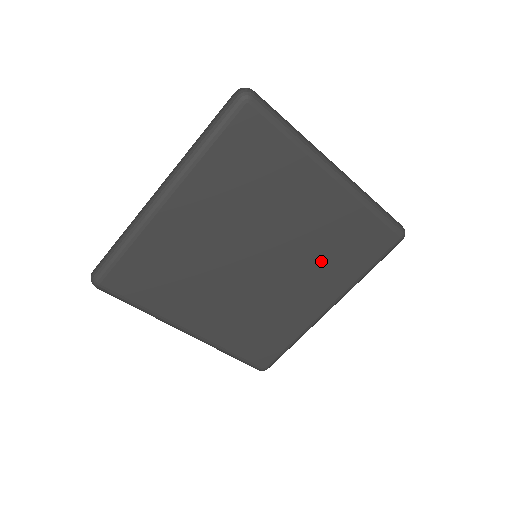
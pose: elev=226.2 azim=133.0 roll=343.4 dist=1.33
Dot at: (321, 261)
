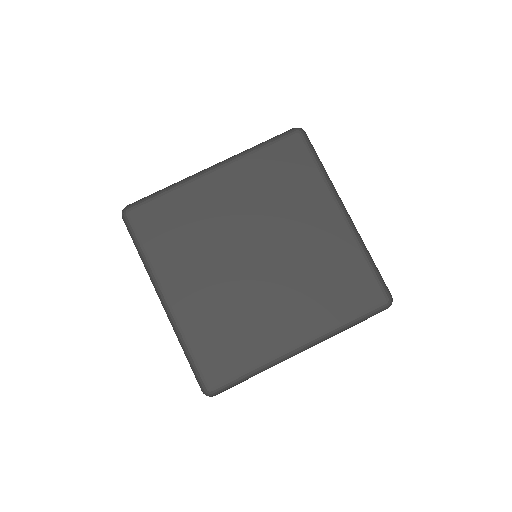
Dot at: (309, 287)
